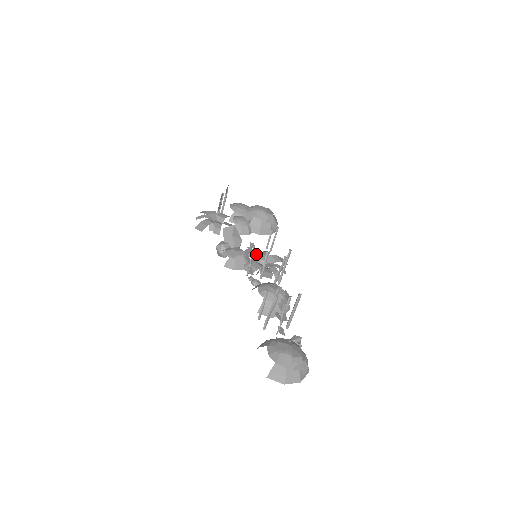
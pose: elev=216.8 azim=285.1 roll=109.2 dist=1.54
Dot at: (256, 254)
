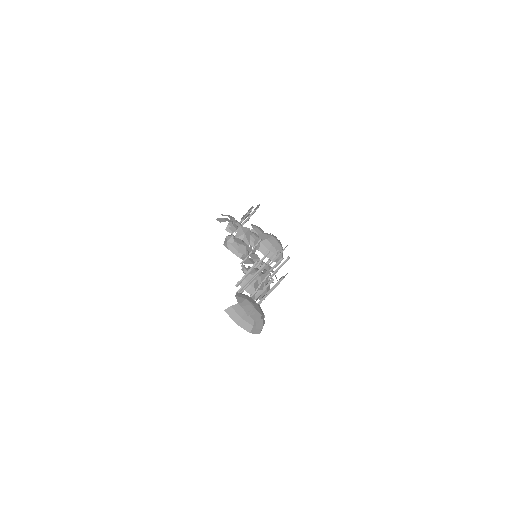
Dot at: (256, 257)
